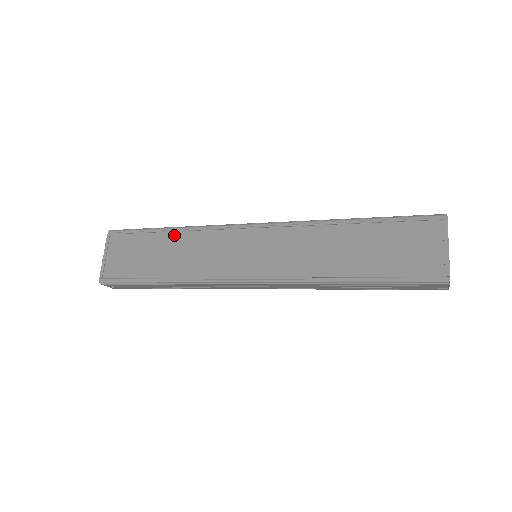
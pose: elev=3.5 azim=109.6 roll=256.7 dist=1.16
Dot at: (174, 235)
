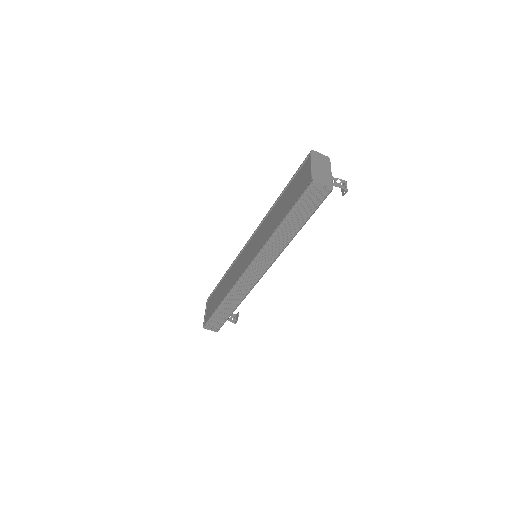
Dot at: (226, 276)
